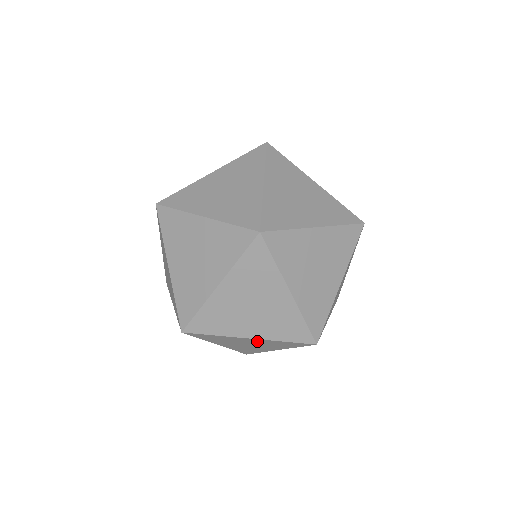
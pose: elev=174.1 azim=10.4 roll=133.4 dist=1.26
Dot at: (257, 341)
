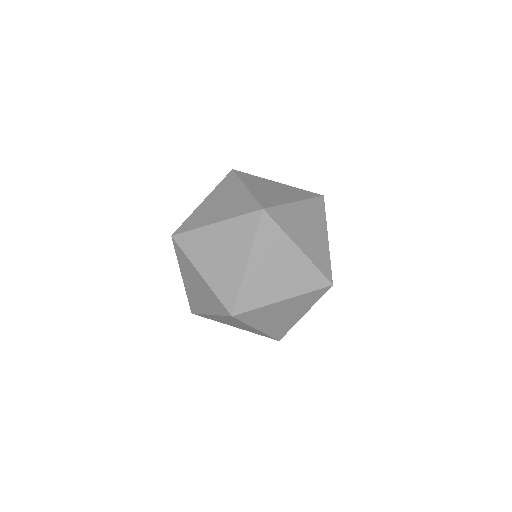
Dot at: (289, 303)
